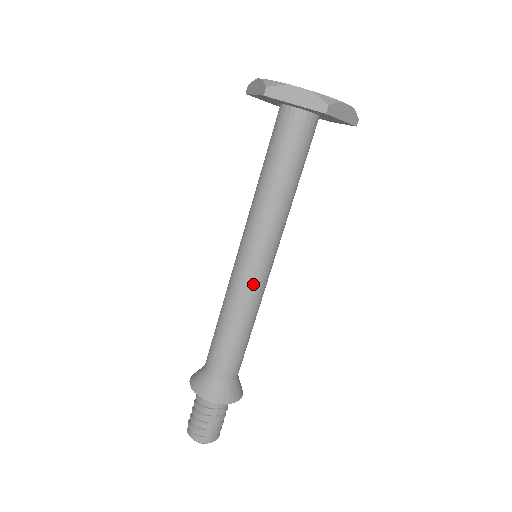
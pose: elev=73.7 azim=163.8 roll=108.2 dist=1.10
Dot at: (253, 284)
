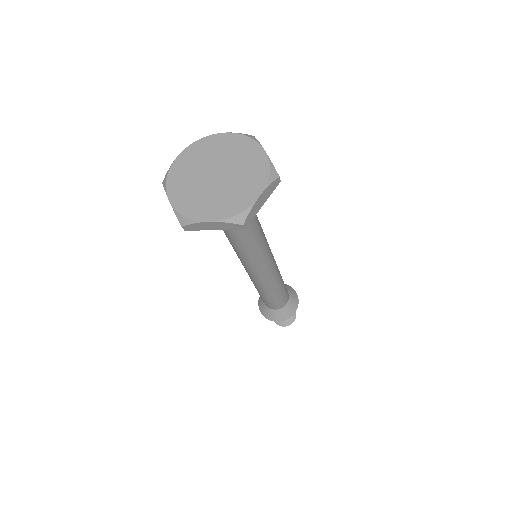
Dot at: (250, 276)
